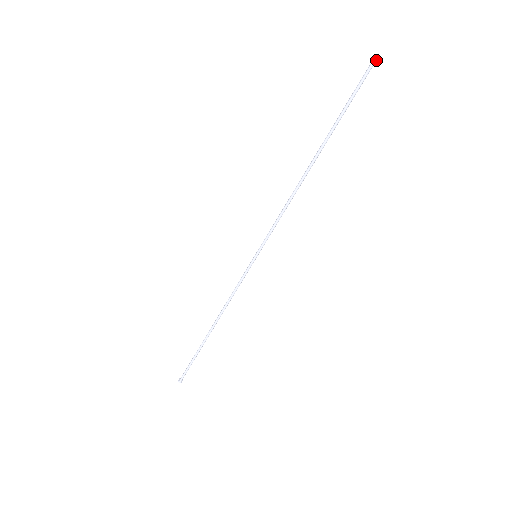
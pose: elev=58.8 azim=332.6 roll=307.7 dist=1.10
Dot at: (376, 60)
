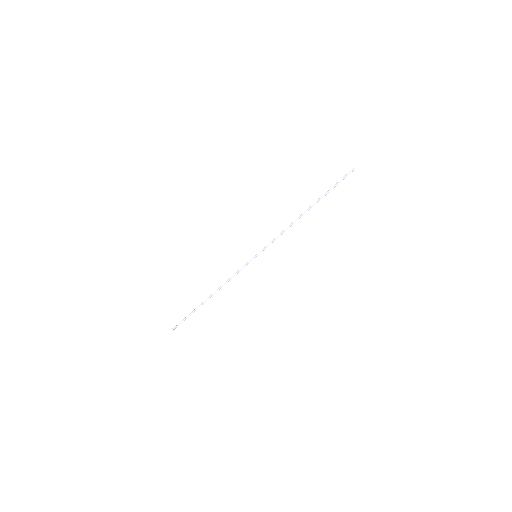
Dot at: occluded
